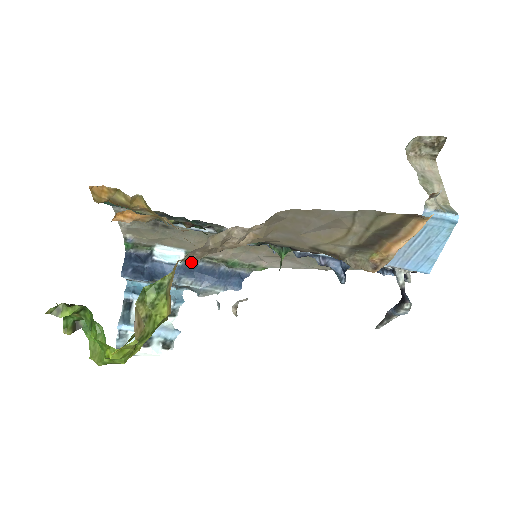
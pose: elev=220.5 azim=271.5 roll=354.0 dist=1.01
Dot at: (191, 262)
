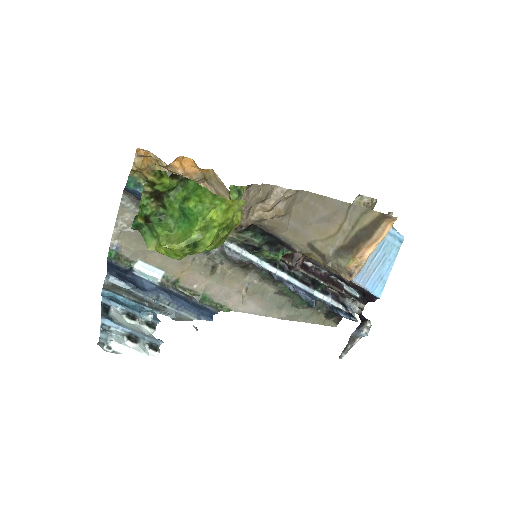
Dot at: (167, 287)
